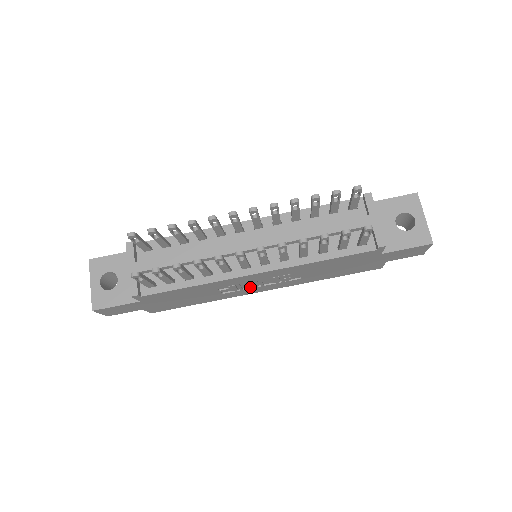
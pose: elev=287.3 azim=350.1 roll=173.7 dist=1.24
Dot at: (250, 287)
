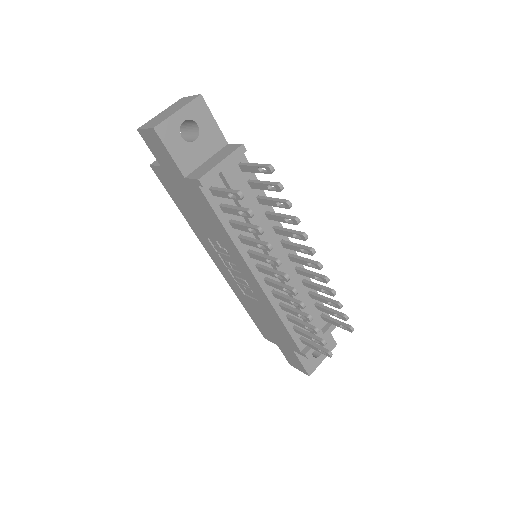
Dot at: (222, 258)
